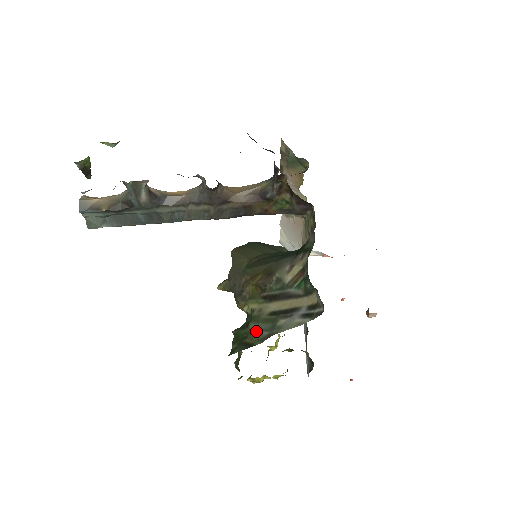
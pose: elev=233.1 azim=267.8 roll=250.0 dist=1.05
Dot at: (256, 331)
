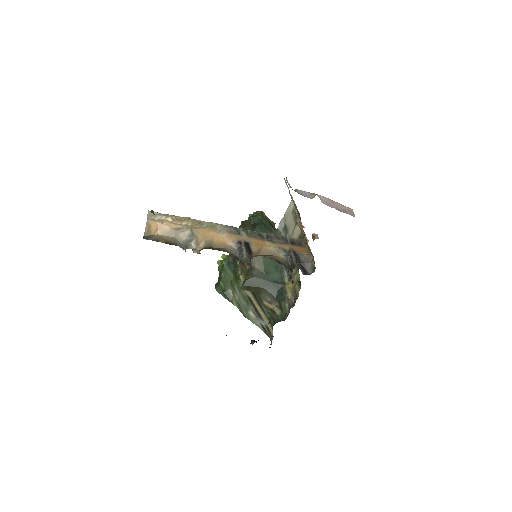
Dot at: (237, 296)
